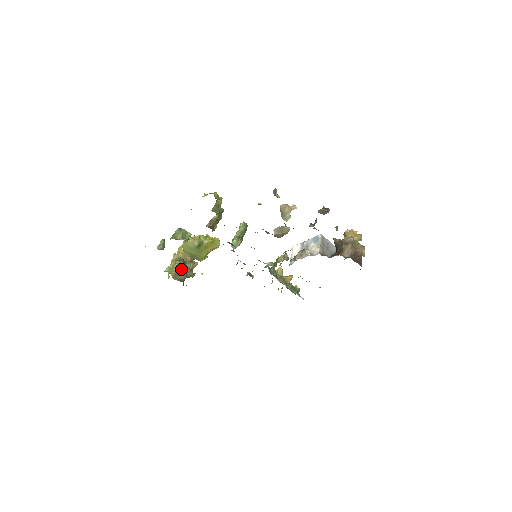
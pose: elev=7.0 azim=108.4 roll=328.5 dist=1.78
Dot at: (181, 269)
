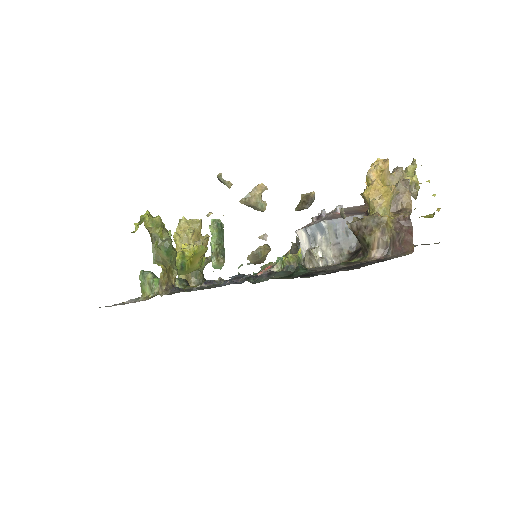
Dot at: occluded
